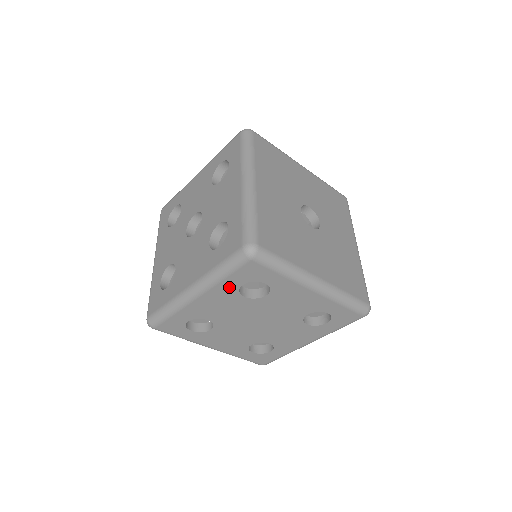
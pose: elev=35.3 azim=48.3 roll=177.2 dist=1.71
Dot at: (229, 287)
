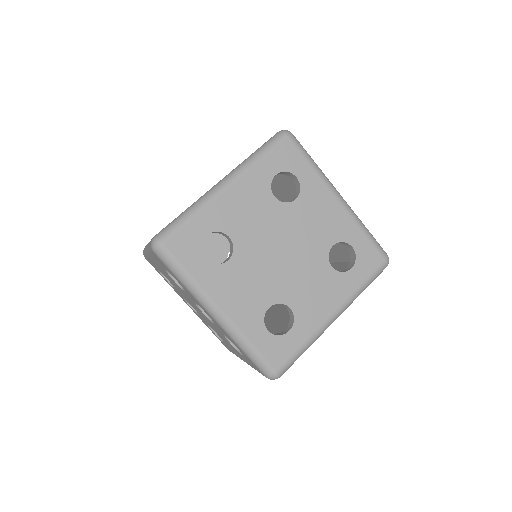
Dot at: (262, 176)
